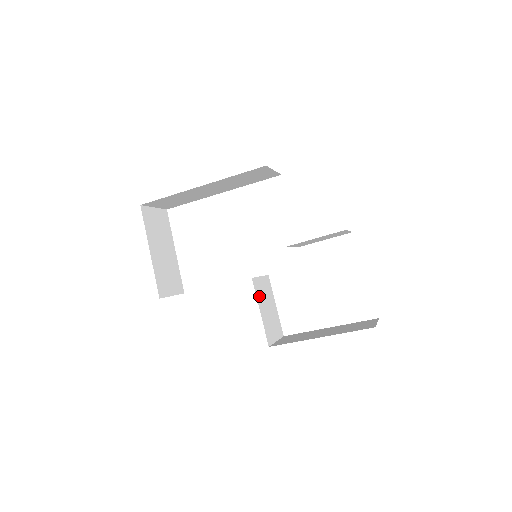
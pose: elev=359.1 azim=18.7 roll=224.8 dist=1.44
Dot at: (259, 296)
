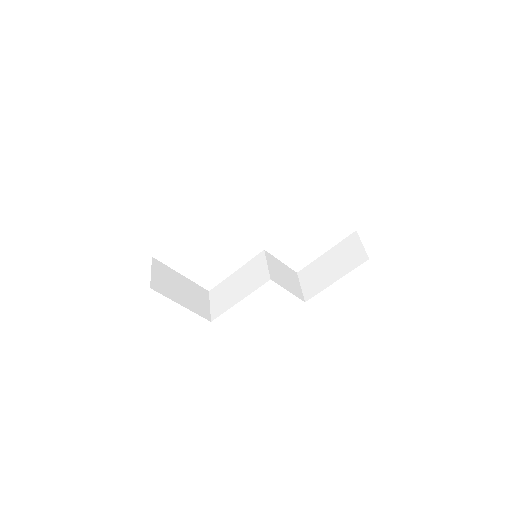
Dot at: (279, 281)
